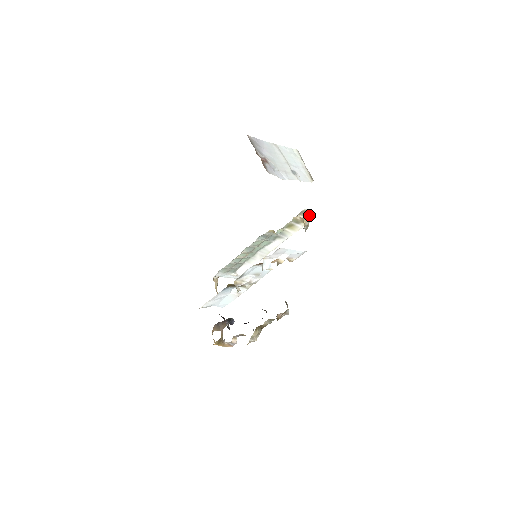
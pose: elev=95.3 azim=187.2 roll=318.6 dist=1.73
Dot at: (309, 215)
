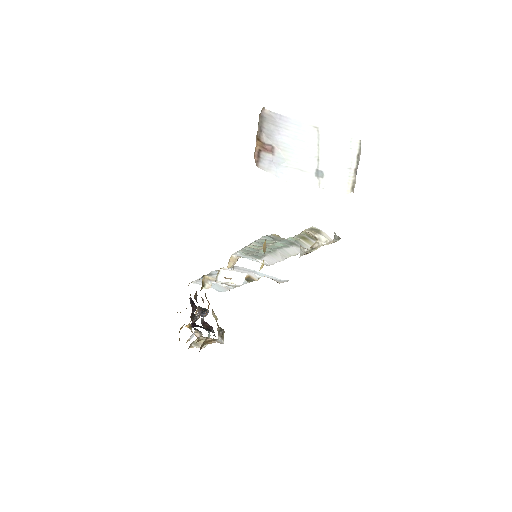
Dot at: (324, 235)
